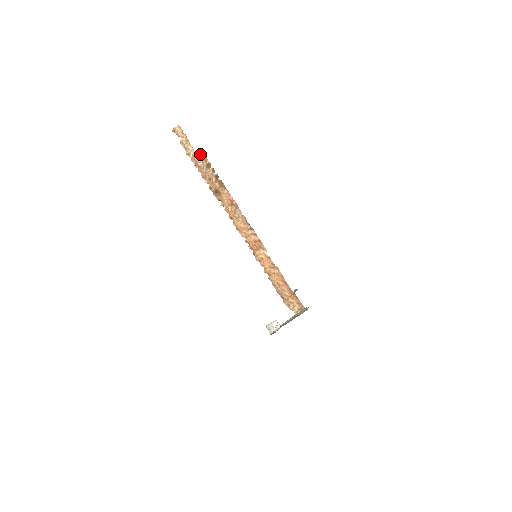
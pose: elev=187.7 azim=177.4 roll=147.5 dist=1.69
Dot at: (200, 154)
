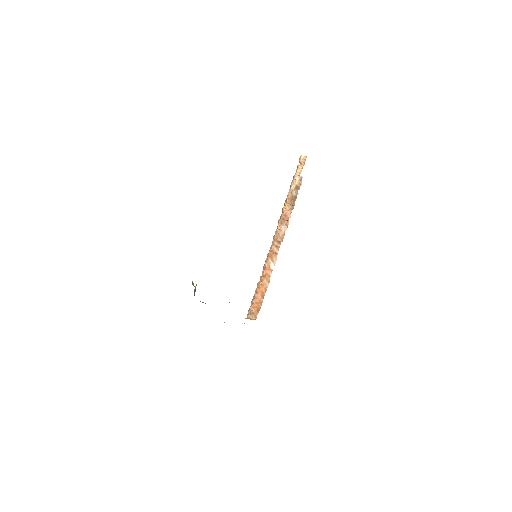
Dot at: (300, 178)
